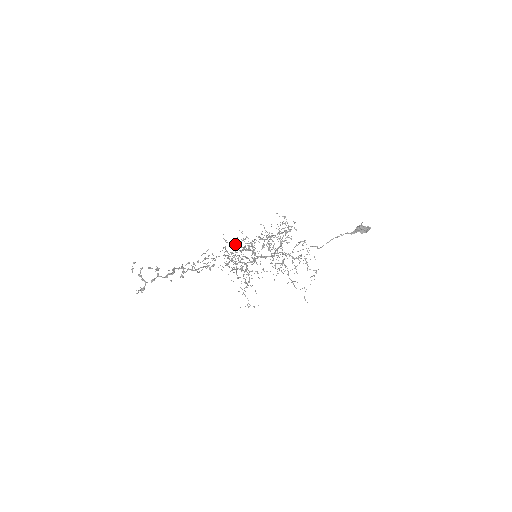
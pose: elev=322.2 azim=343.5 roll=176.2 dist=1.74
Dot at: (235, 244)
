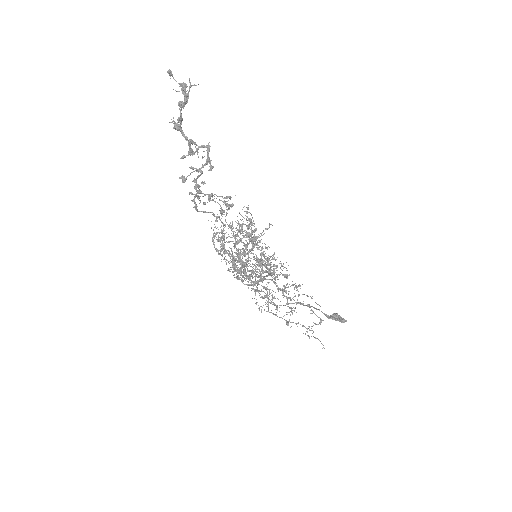
Dot at: occluded
